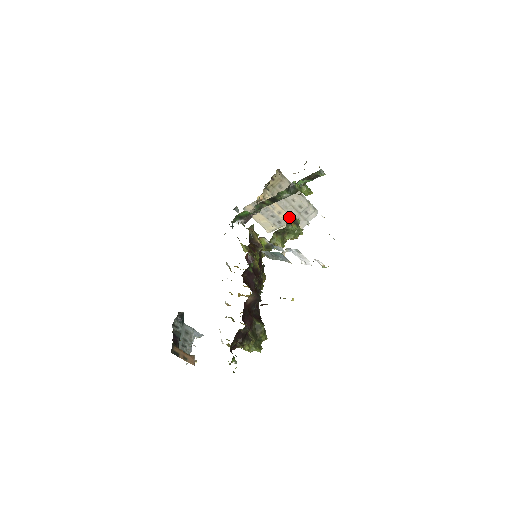
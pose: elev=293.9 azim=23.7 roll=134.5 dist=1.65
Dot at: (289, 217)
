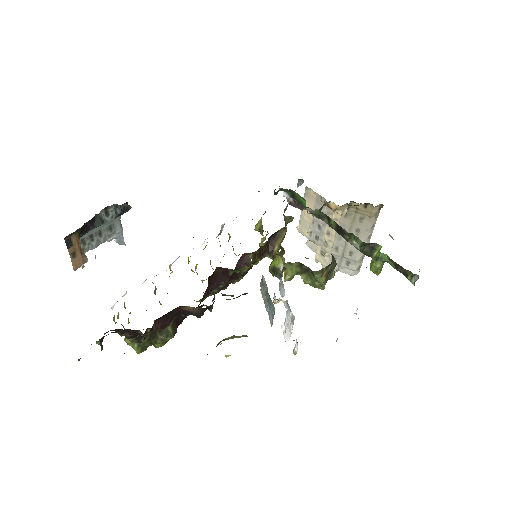
Dot at: (330, 265)
